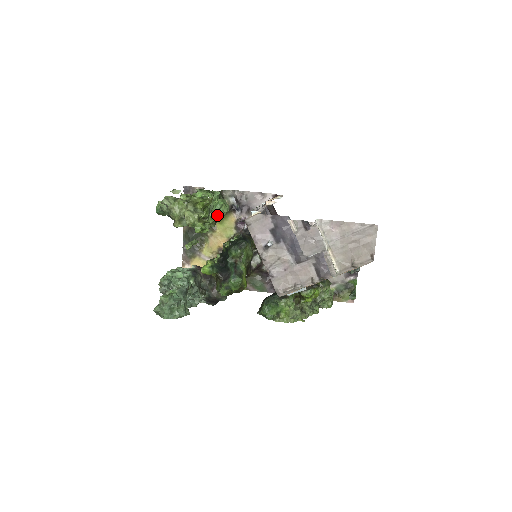
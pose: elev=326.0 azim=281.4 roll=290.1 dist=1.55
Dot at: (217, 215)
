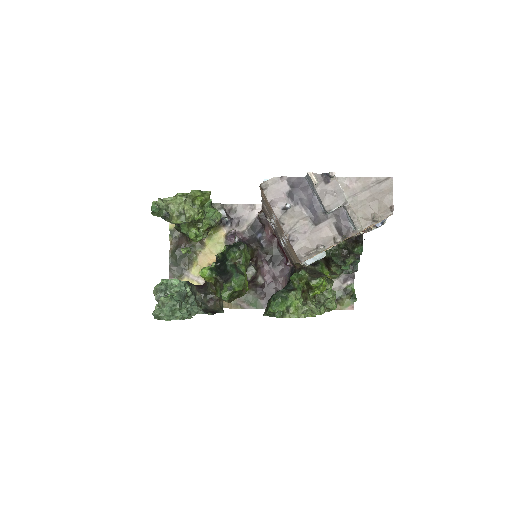
Dot at: (211, 221)
